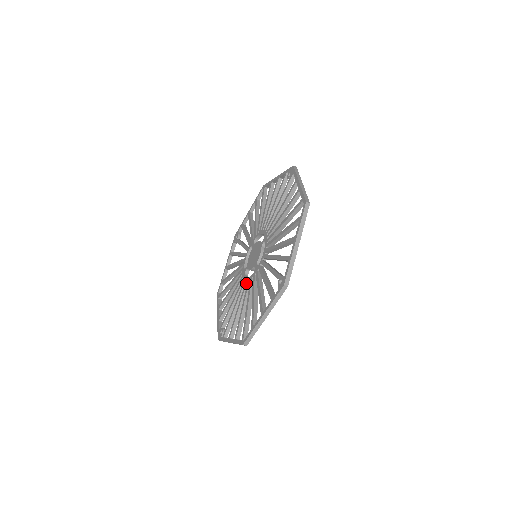
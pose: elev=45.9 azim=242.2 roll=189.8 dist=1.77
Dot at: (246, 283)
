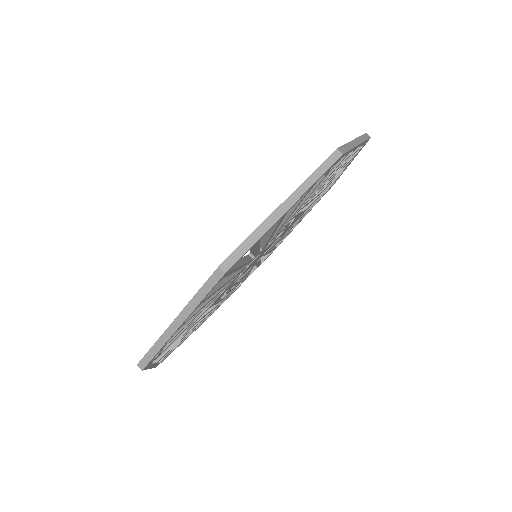
Dot at: occluded
